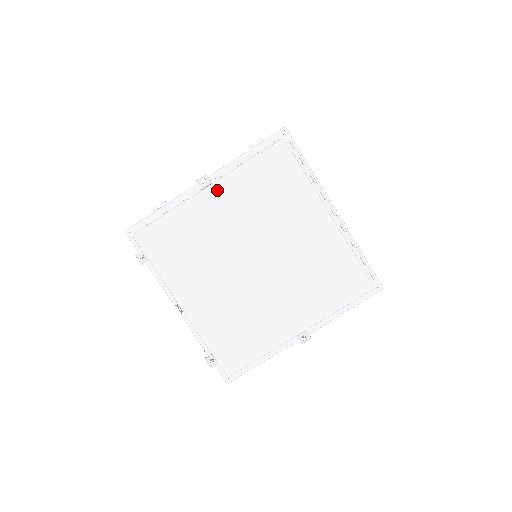
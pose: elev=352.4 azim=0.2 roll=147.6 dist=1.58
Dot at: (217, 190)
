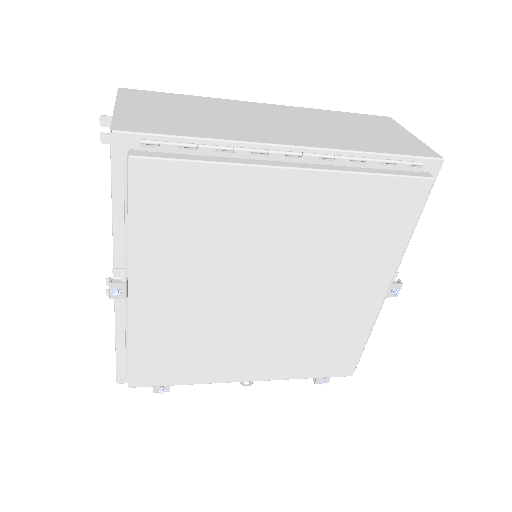
Dot at: (141, 284)
